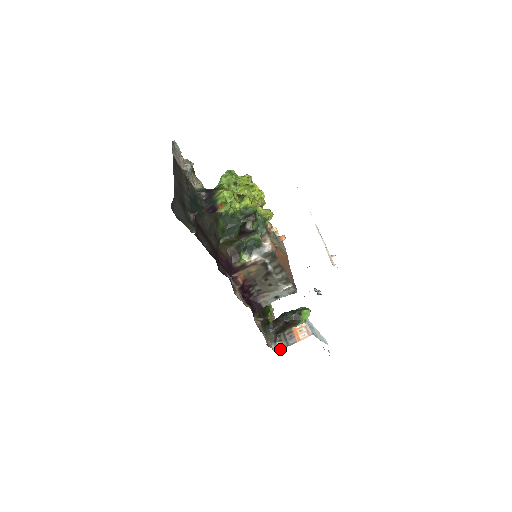
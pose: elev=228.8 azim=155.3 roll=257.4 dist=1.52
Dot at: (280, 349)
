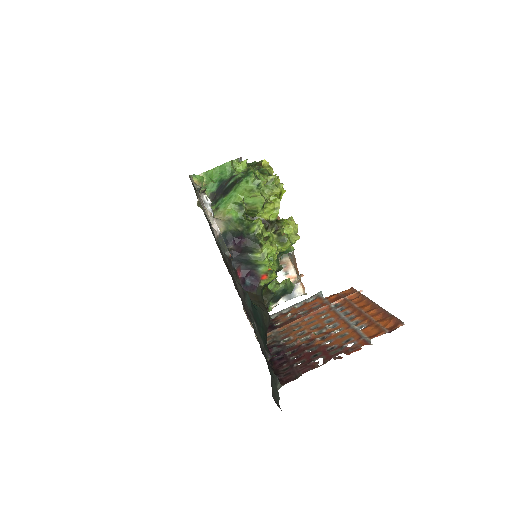
Dot at: occluded
